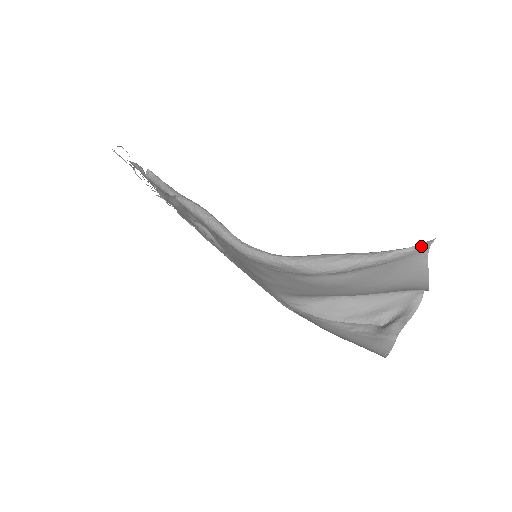
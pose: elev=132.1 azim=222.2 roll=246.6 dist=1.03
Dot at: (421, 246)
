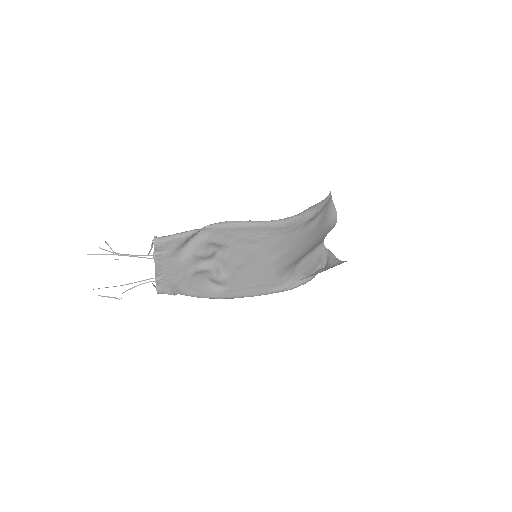
Dot at: (330, 194)
